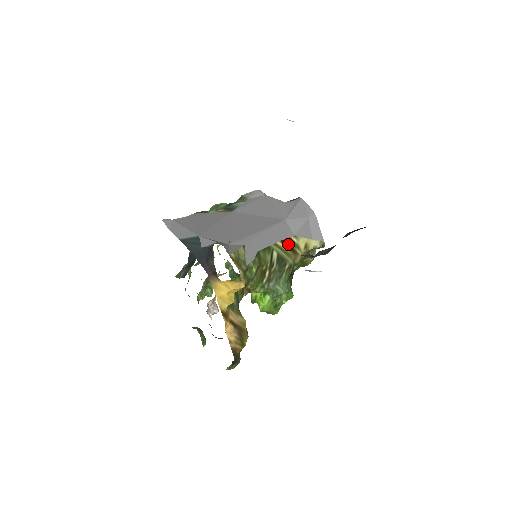
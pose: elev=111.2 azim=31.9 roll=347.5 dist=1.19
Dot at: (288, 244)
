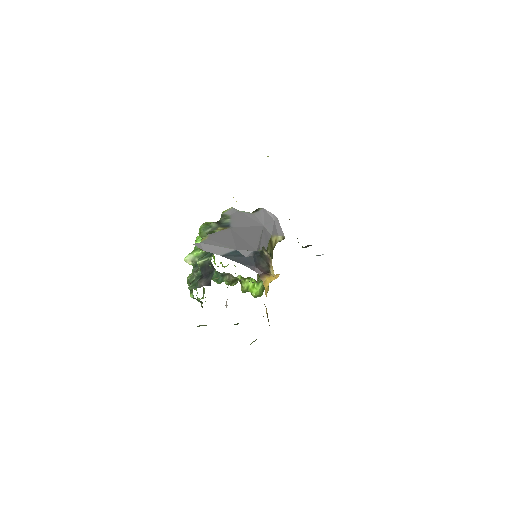
Dot at: (270, 243)
